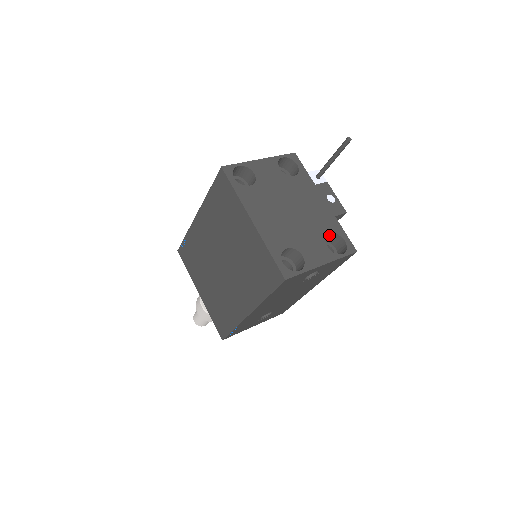
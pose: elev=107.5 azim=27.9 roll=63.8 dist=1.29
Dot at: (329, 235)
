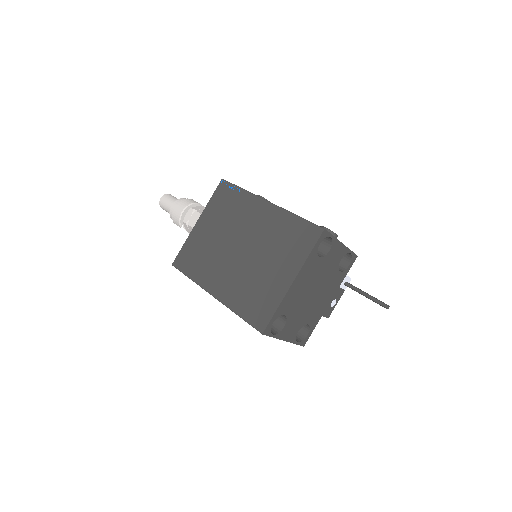
Dot at: (307, 323)
